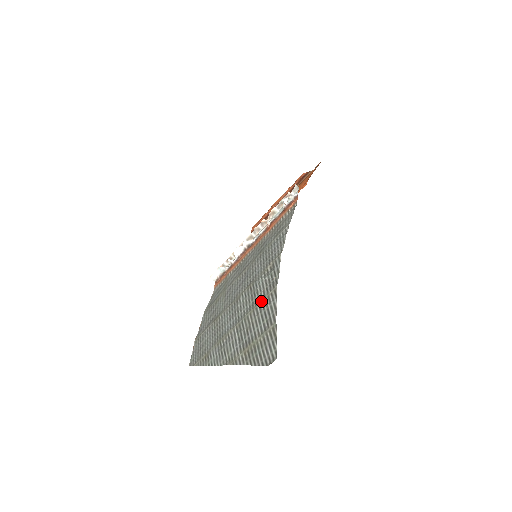
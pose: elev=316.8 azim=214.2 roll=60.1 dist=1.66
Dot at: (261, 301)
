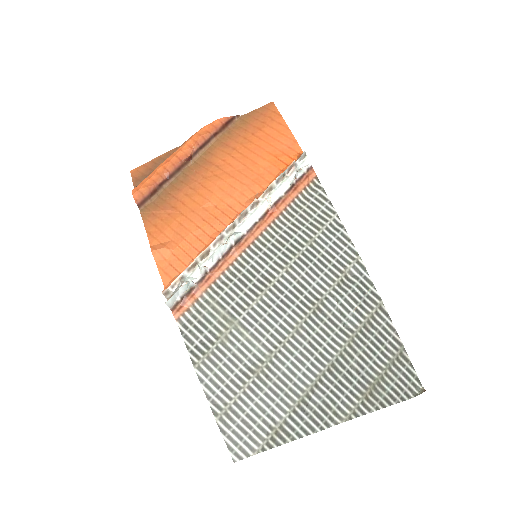
Dot at: (362, 325)
